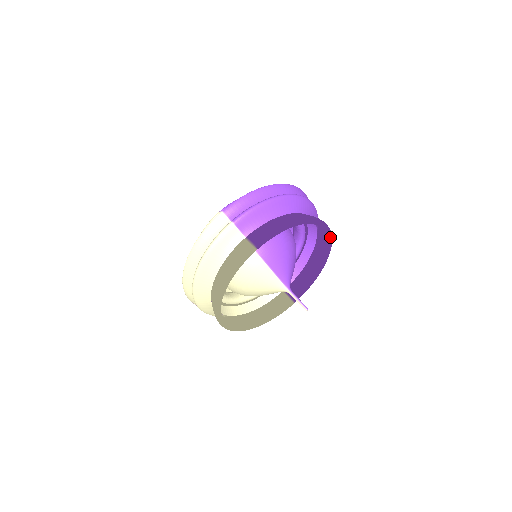
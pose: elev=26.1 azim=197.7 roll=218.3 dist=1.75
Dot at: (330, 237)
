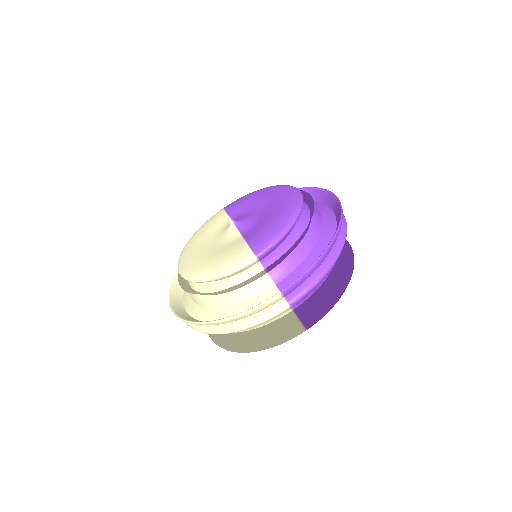
Dot at: occluded
